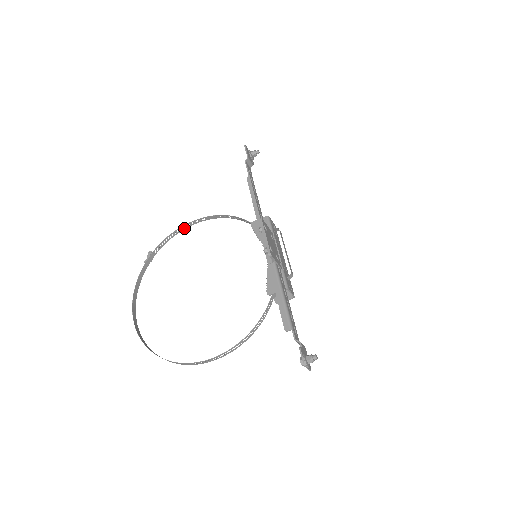
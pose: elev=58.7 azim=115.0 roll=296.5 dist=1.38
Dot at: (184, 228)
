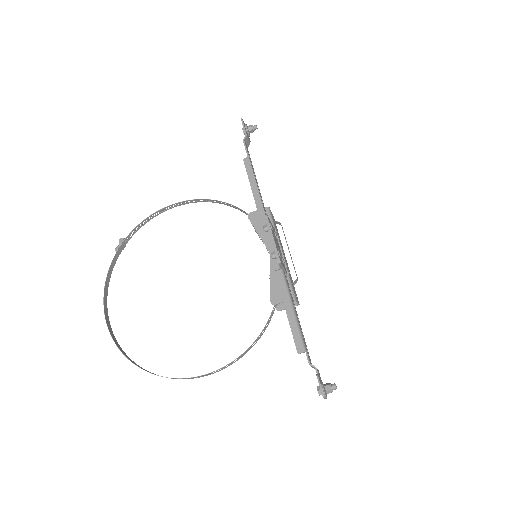
Dot at: (163, 211)
